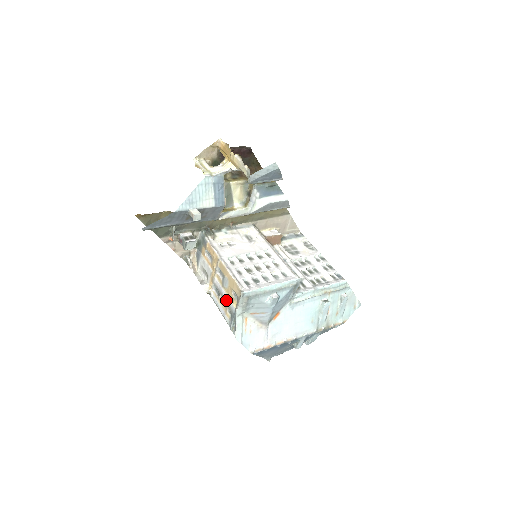
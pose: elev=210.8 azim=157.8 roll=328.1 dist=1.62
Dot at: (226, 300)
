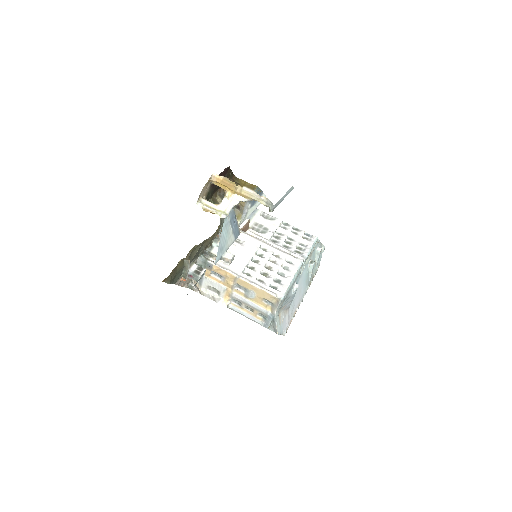
Dot at: (255, 308)
